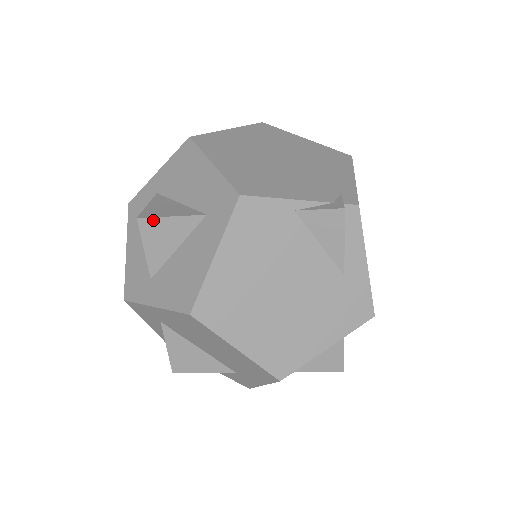
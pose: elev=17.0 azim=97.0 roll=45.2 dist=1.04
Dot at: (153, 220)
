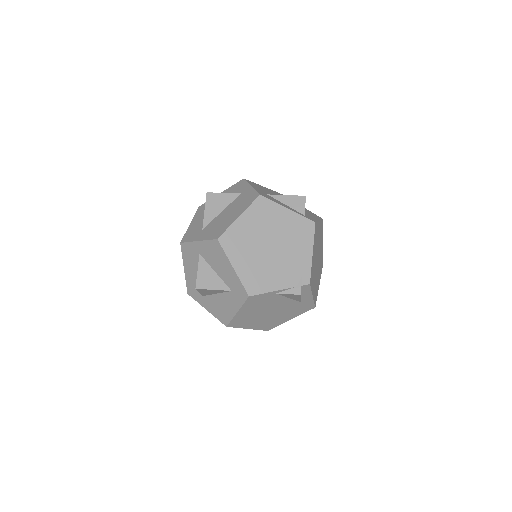
Dot at: (204, 290)
